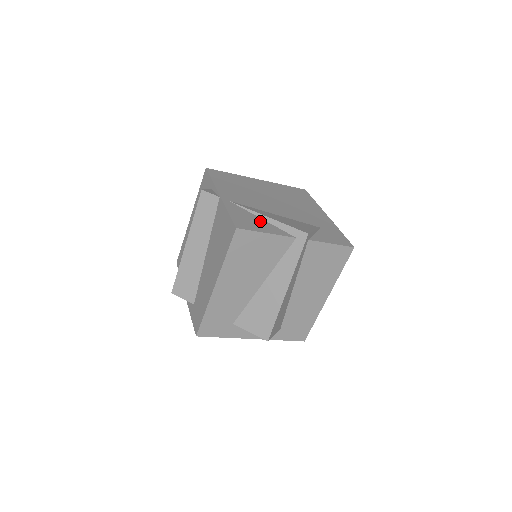
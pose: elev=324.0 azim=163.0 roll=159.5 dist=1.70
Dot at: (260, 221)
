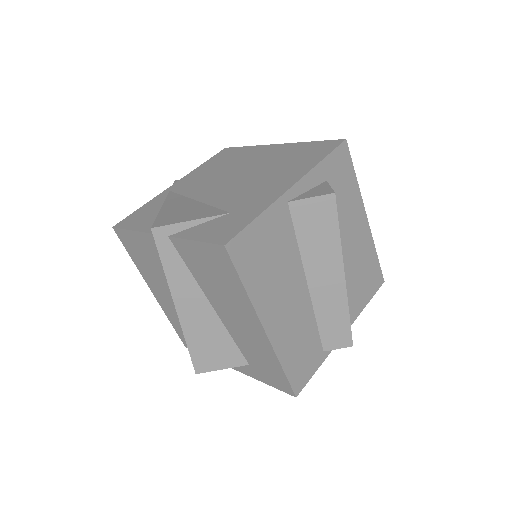
Dot at: (155, 214)
